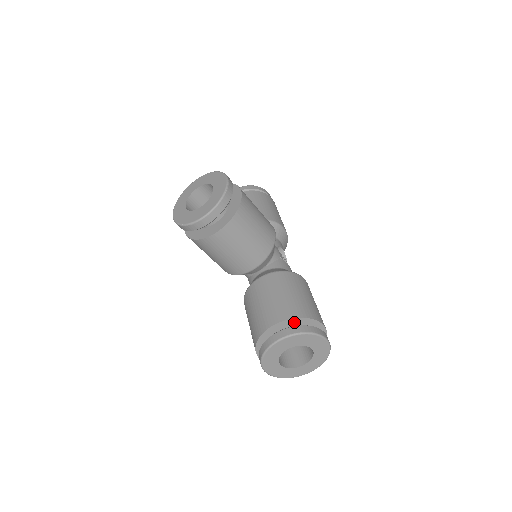
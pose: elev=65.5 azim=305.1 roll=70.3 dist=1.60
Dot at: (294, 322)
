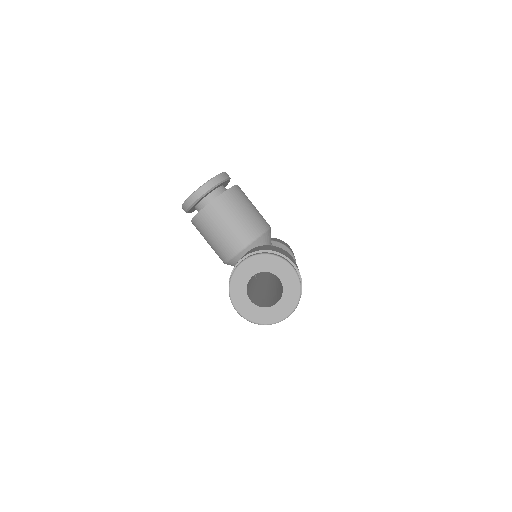
Dot at: occluded
